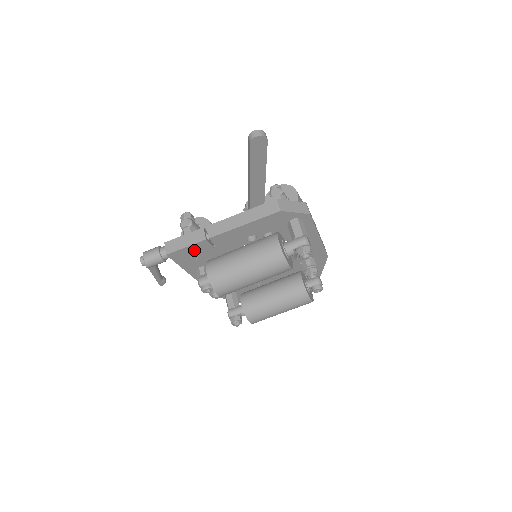
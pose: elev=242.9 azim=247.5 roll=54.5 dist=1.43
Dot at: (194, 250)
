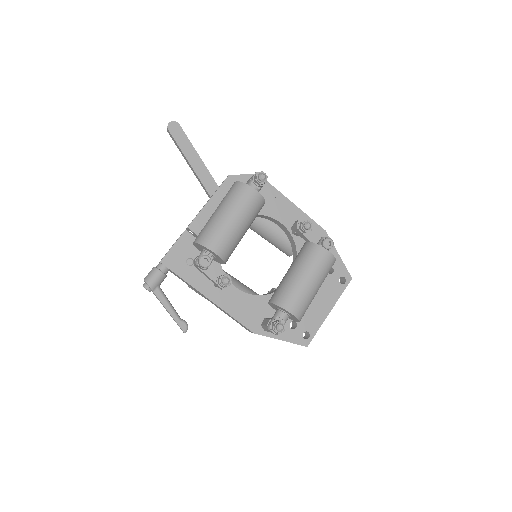
Dot at: (183, 249)
